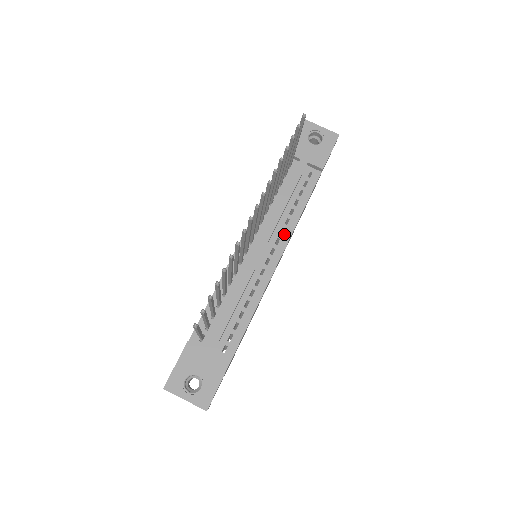
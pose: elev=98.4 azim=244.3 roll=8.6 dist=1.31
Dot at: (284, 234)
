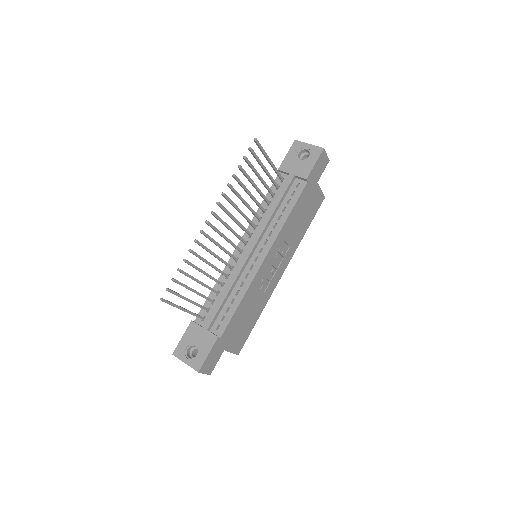
Dot at: (271, 236)
